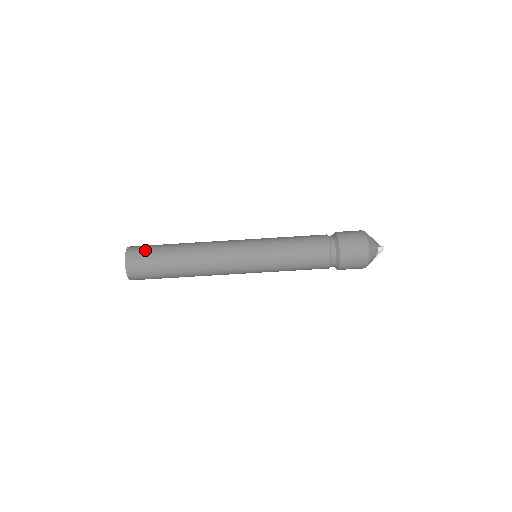
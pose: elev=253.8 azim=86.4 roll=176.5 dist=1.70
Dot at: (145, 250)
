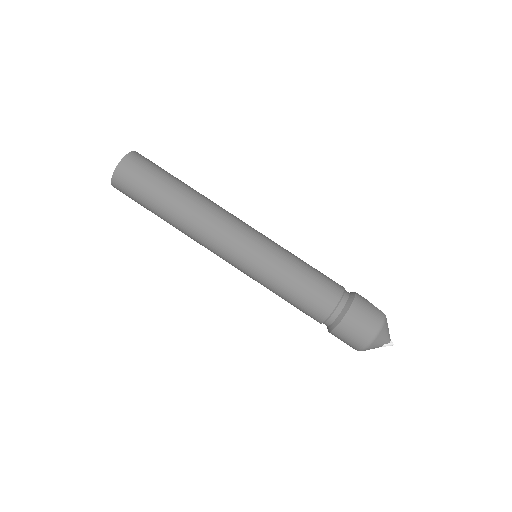
Dot at: (142, 173)
